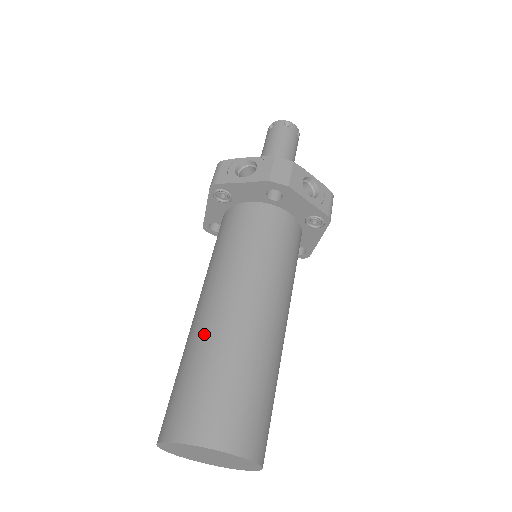
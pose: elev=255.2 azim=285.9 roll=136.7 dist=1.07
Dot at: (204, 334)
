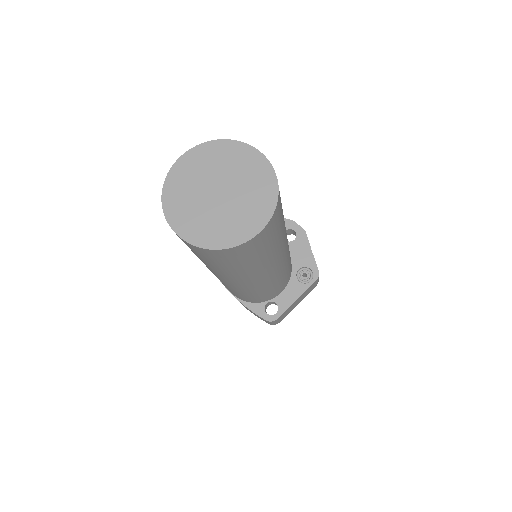
Dot at: occluded
